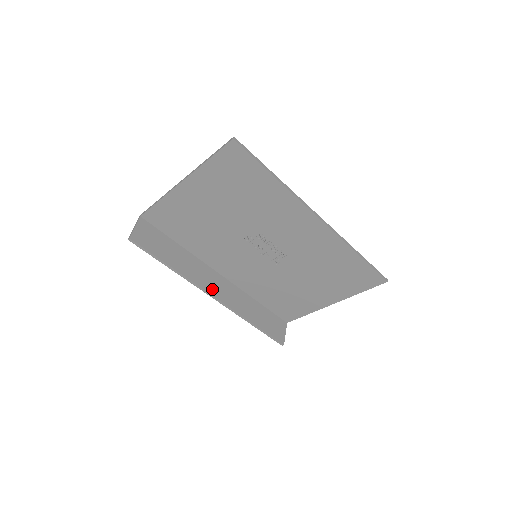
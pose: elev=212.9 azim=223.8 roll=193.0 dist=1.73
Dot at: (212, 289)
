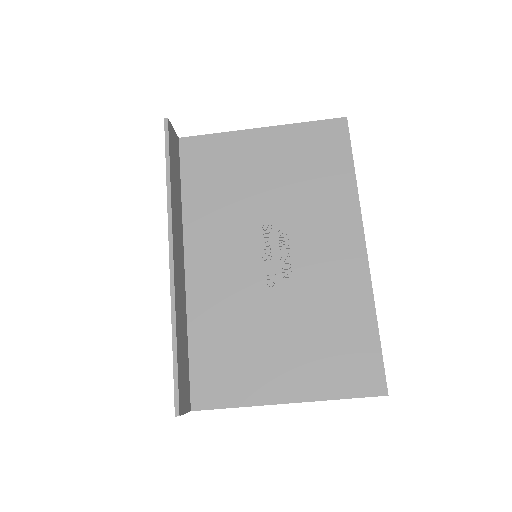
Dot at: (176, 249)
